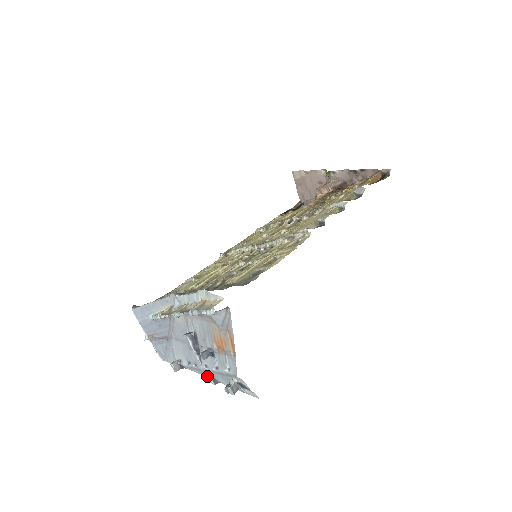
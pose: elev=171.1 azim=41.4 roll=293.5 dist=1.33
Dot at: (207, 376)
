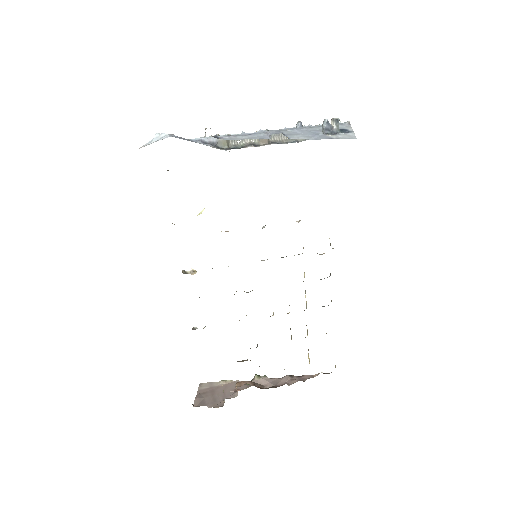
Dot at: (278, 132)
